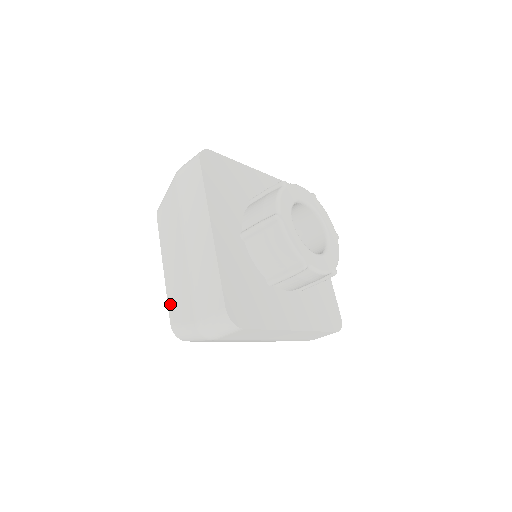
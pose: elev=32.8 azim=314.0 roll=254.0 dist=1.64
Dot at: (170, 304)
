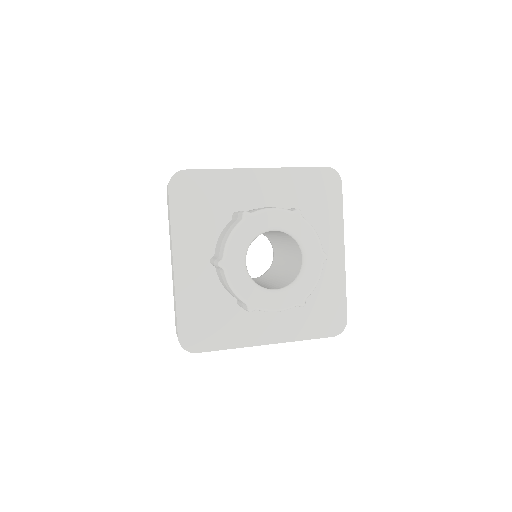
Dot at: occluded
